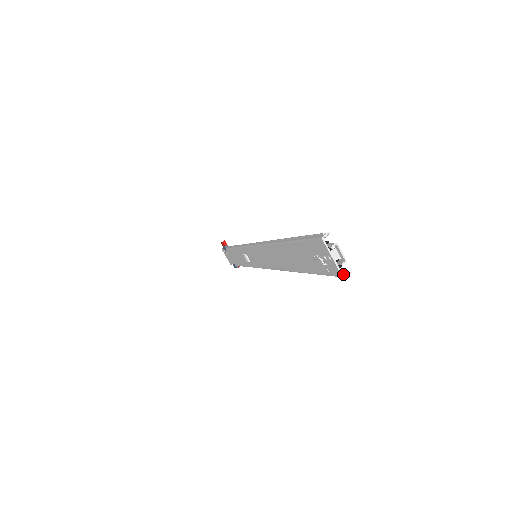
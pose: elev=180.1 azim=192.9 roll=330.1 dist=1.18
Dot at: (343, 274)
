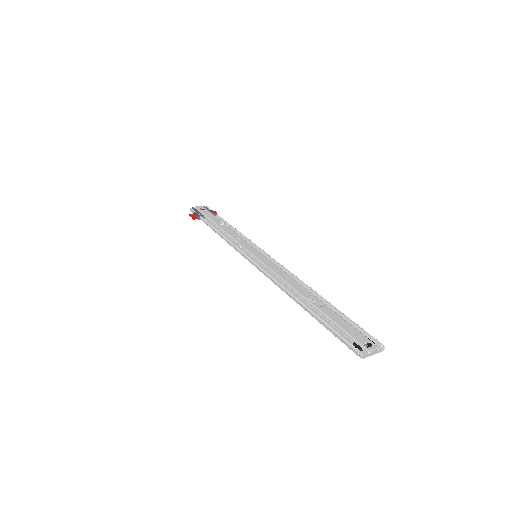
Dot at: (380, 347)
